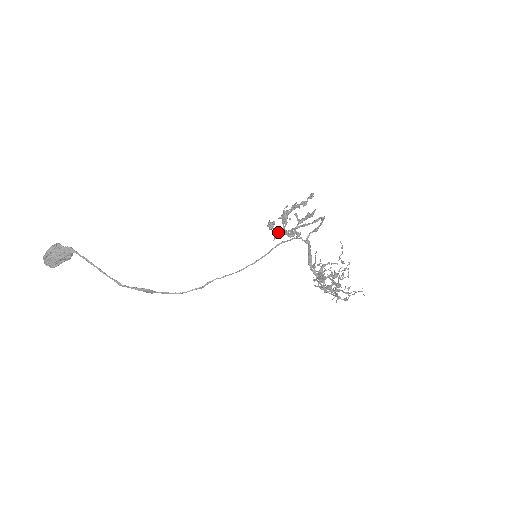
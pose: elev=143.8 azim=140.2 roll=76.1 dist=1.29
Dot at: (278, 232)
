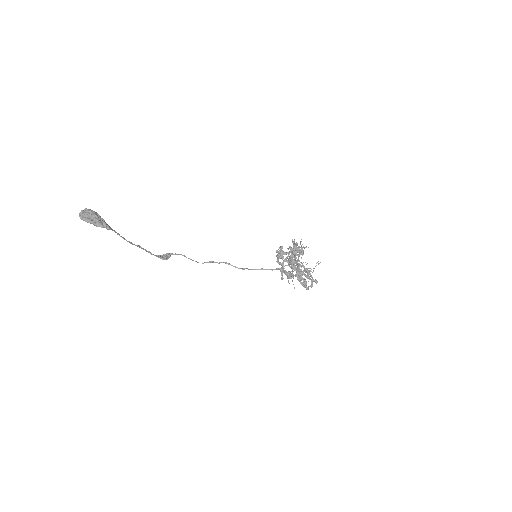
Dot at: occluded
